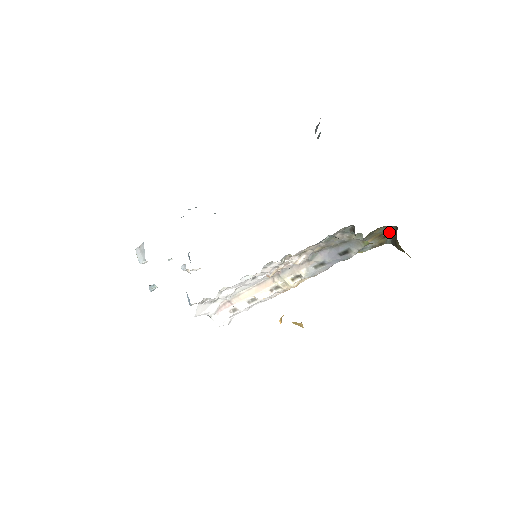
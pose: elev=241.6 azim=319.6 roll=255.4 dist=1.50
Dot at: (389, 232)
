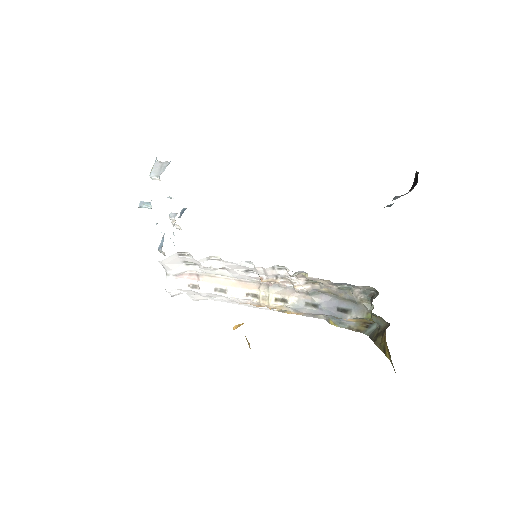
Dot at: (375, 325)
